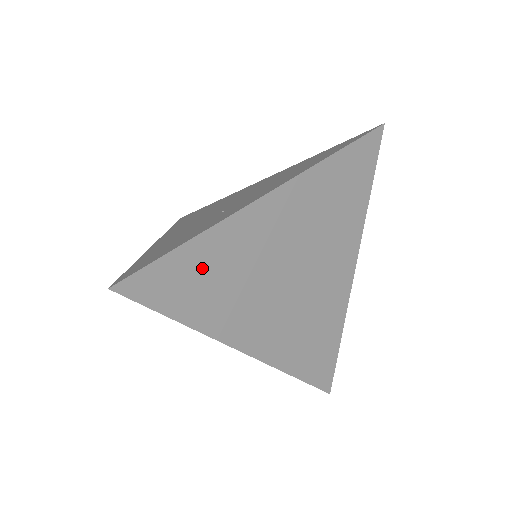
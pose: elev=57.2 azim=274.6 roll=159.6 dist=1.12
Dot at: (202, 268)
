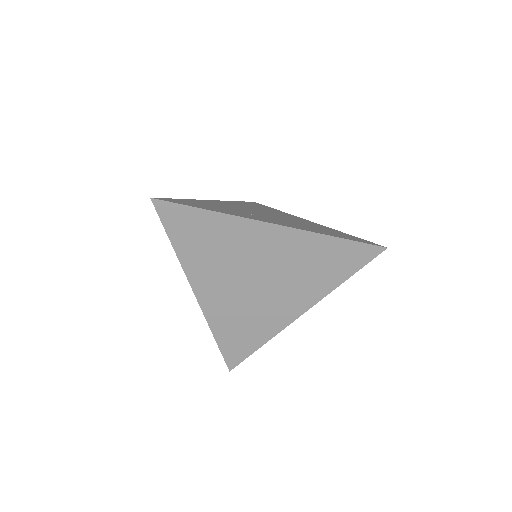
Dot at: (205, 230)
